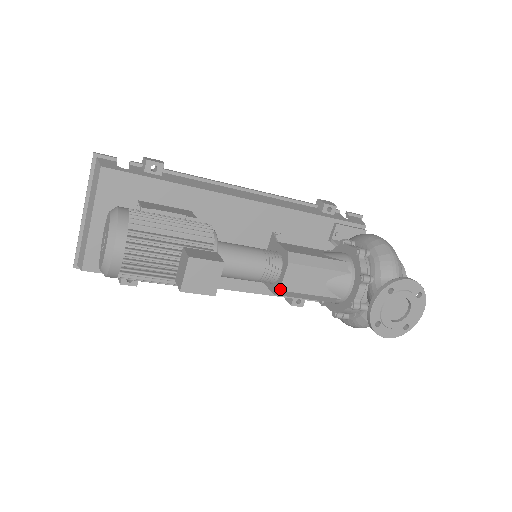
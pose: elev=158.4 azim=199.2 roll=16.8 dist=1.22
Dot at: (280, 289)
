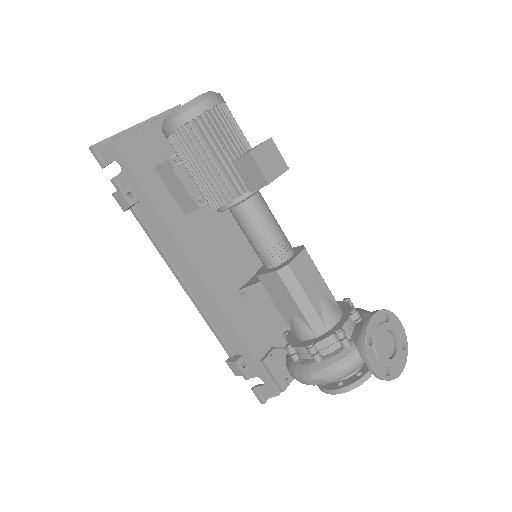
Dot at: (289, 264)
